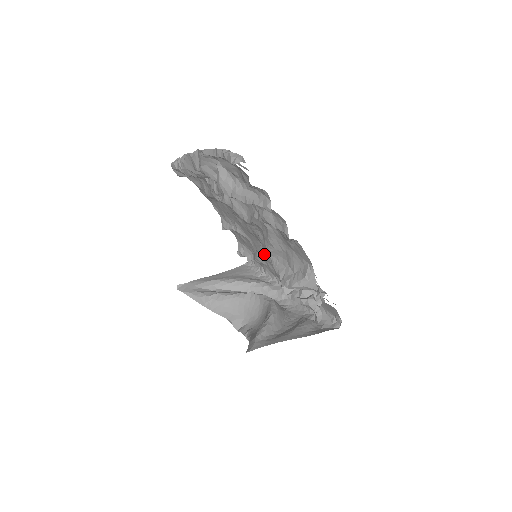
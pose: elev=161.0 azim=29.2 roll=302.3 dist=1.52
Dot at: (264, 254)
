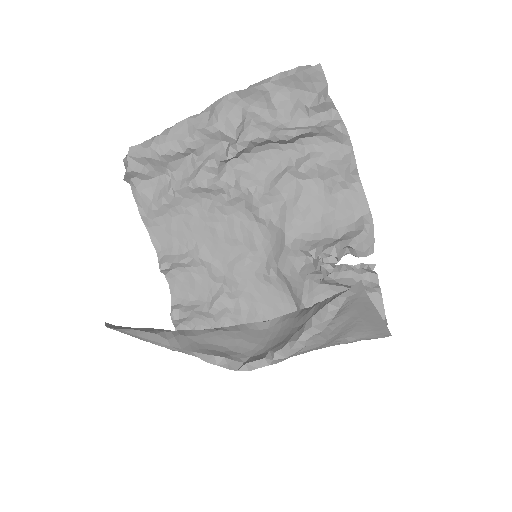
Dot at: (245, 277)
